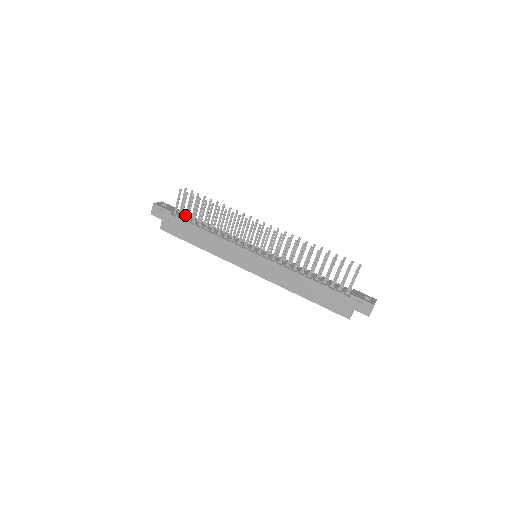
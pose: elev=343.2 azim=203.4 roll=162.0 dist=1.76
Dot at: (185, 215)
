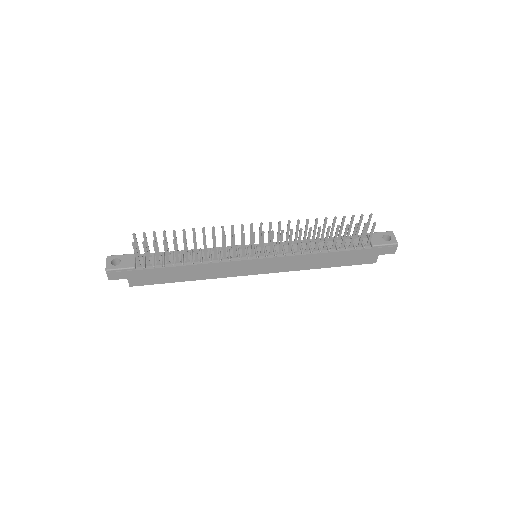
Dot at: occluded
